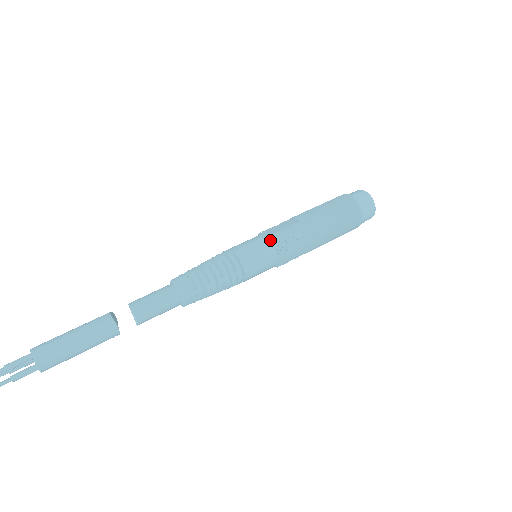
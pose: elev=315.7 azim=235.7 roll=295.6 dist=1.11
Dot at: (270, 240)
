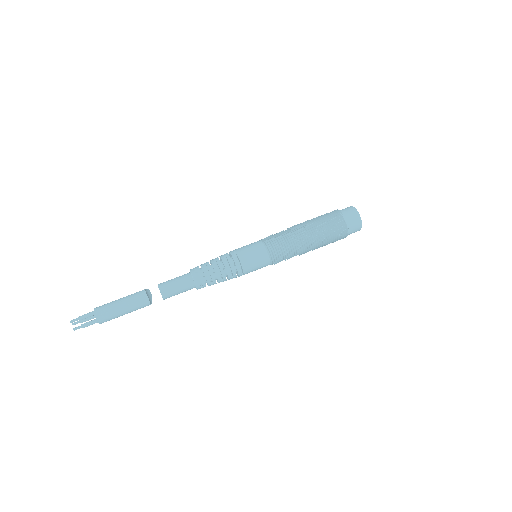
Dot at: (264, 244)
